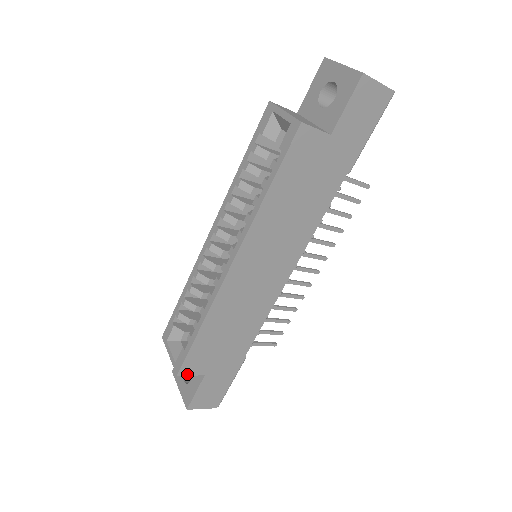
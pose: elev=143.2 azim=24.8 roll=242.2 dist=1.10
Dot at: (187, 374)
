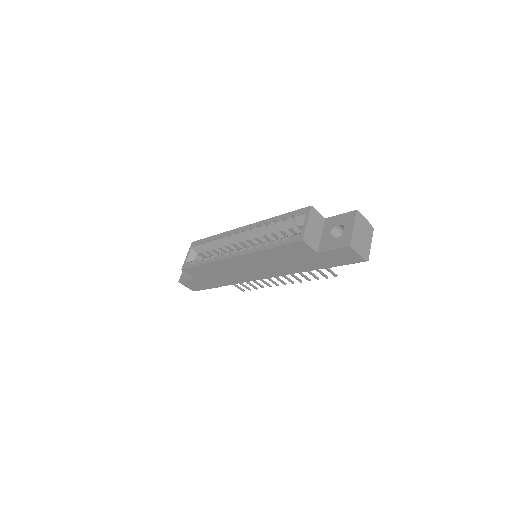
Dot at: (187, 272)
